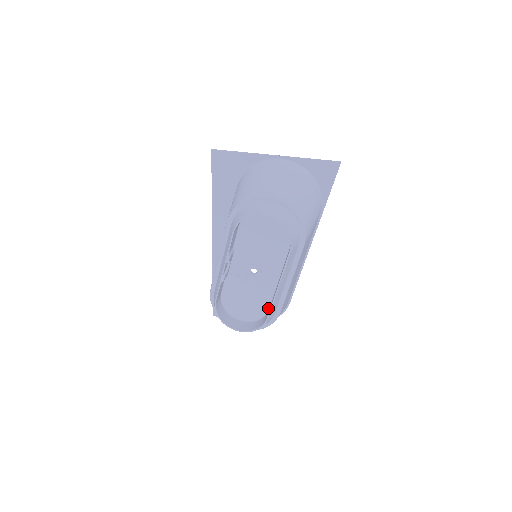
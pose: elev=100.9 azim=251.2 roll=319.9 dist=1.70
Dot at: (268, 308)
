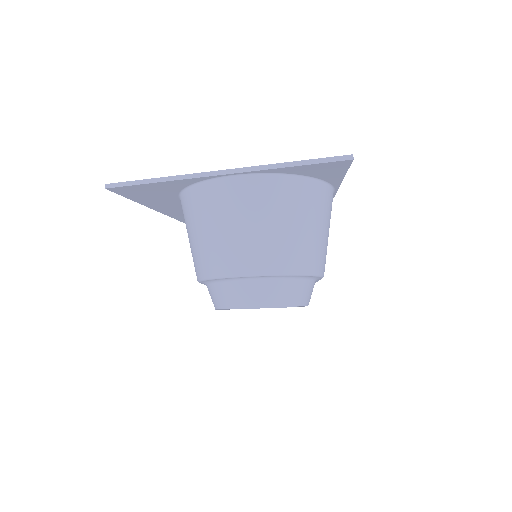
Dot at: occluded
